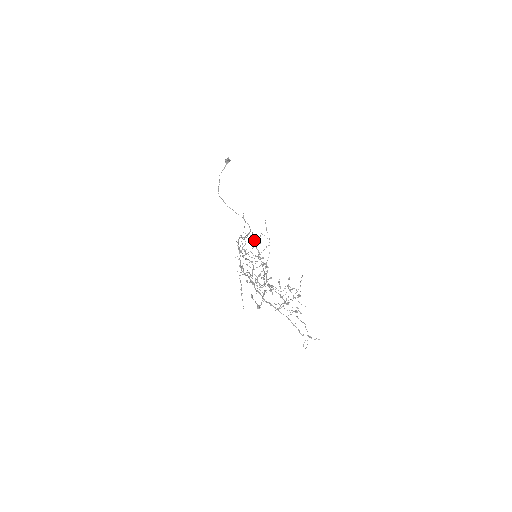
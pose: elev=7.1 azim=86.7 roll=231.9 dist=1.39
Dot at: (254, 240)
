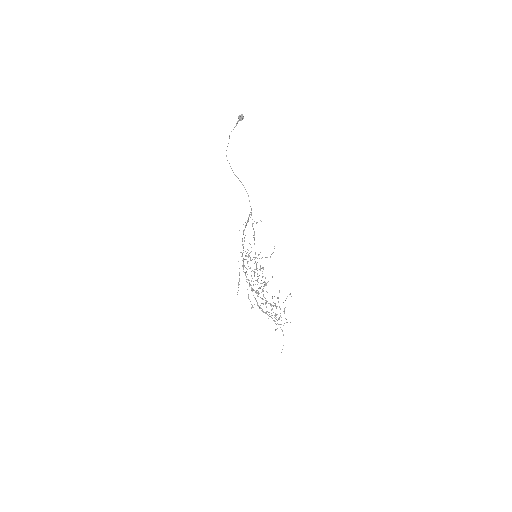
Dot at: occluded
